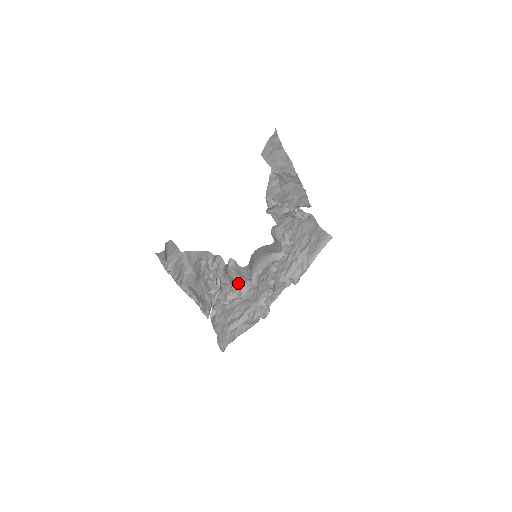
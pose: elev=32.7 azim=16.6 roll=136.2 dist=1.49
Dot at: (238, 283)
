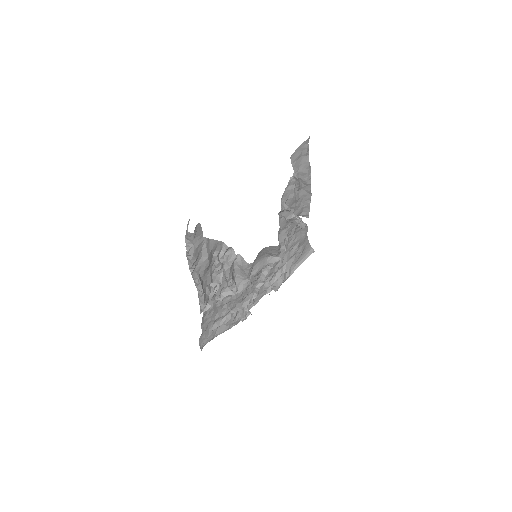
Dot at: (236, 280)
